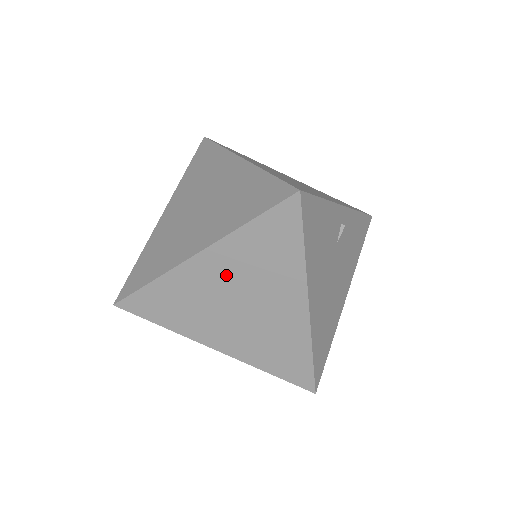
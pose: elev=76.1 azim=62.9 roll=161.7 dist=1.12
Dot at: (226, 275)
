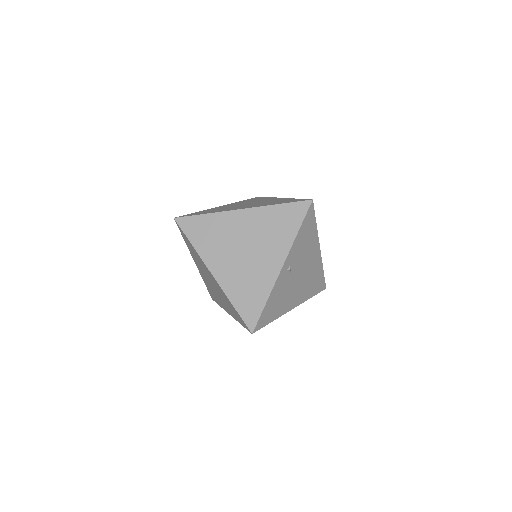
Dot at: occluded
